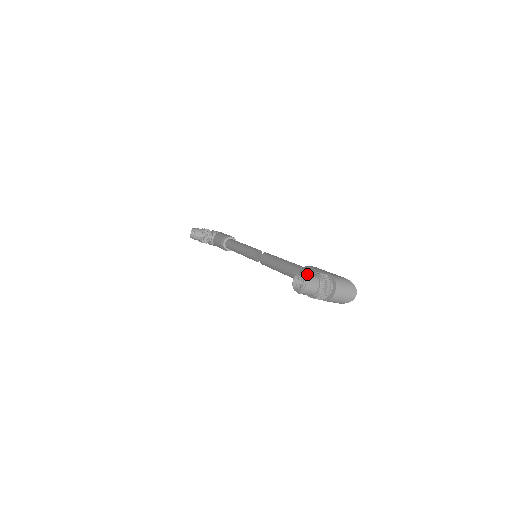
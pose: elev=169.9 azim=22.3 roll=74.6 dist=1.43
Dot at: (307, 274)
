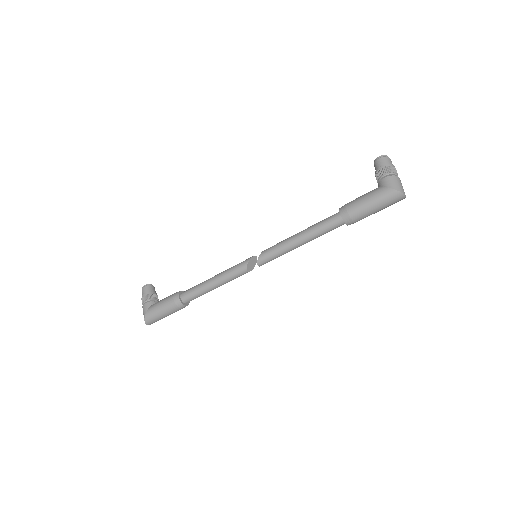
Dot at: occluded
